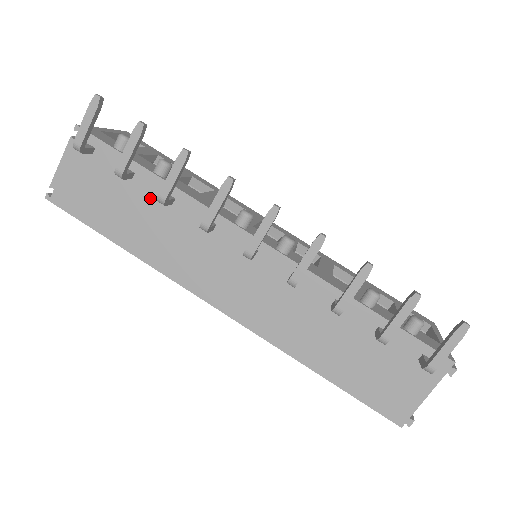
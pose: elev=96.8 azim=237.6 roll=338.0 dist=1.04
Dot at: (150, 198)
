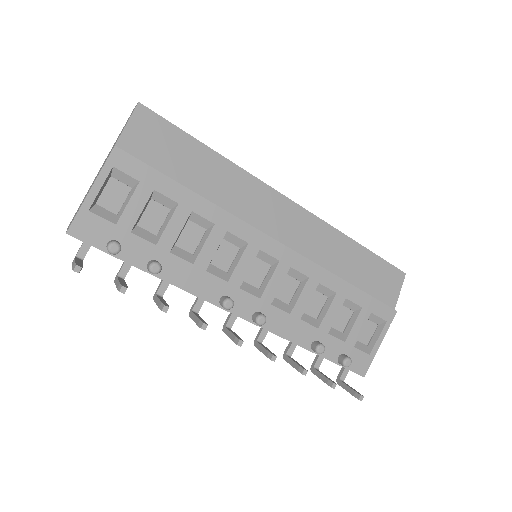
Dot at: occluded
